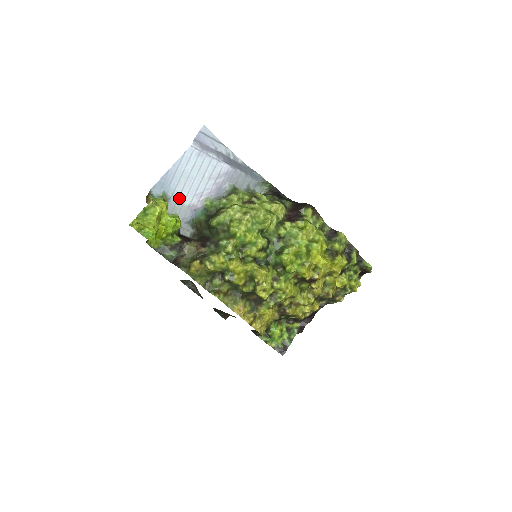
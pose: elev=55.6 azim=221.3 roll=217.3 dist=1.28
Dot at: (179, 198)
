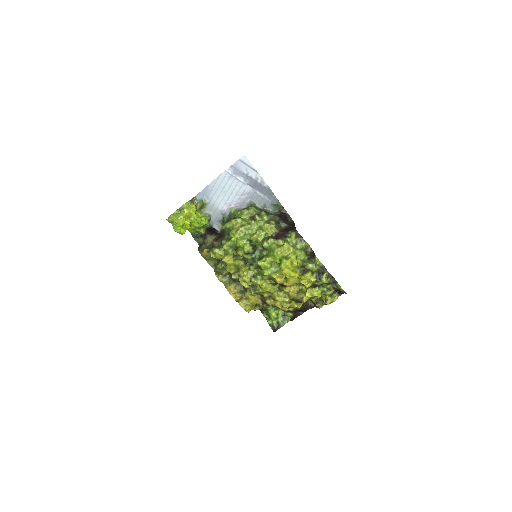
Dot at: (215, 204)
